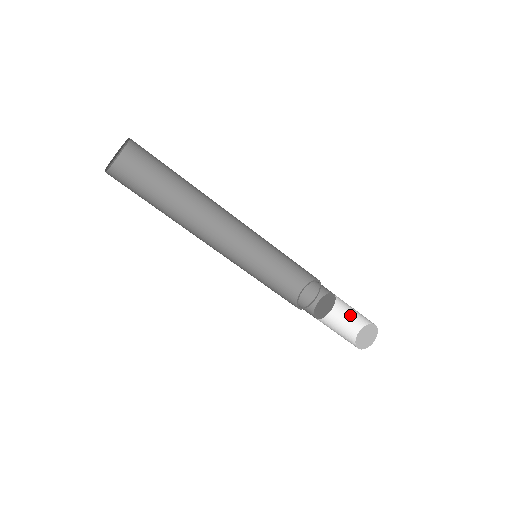
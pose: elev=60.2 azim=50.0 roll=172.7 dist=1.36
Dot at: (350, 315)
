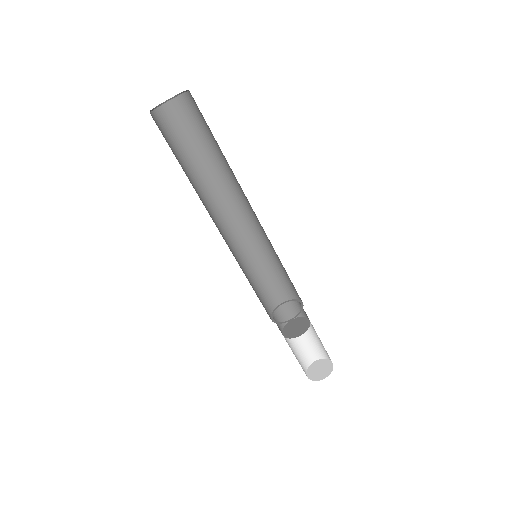
Dot at: (301, 351)
